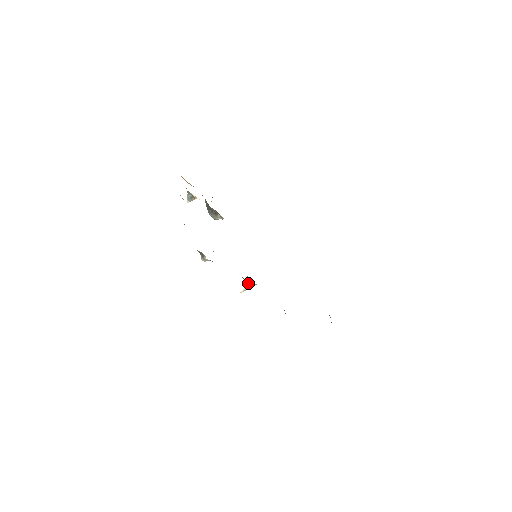
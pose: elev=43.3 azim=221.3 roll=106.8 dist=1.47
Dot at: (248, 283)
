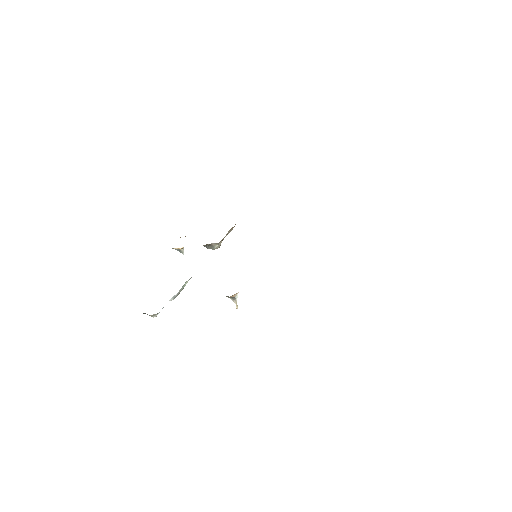
Dot at: (231, 298)
